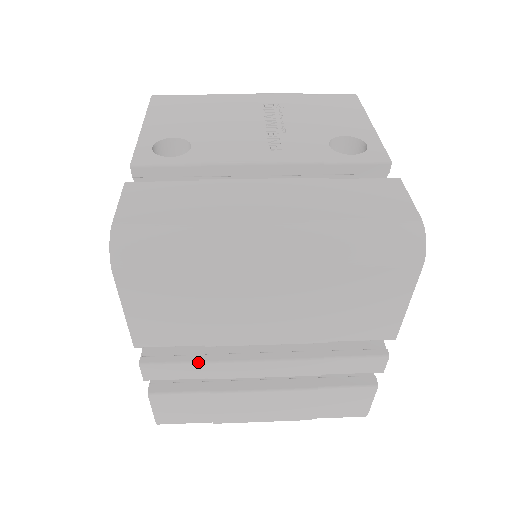
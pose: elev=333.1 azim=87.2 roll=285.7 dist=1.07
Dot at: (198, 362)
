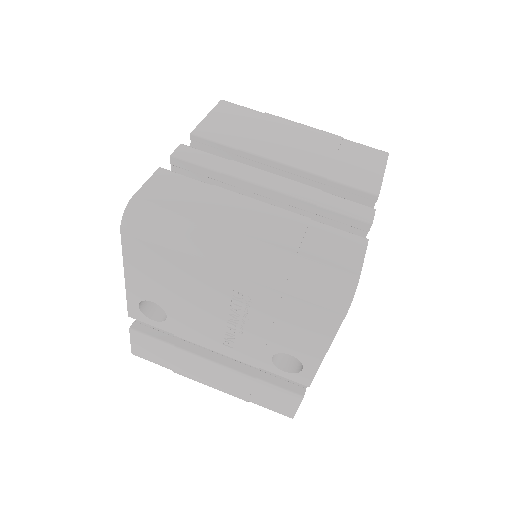
Dot at: occluded
